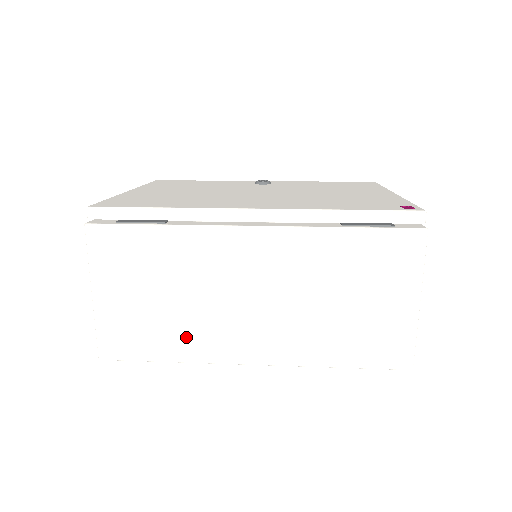
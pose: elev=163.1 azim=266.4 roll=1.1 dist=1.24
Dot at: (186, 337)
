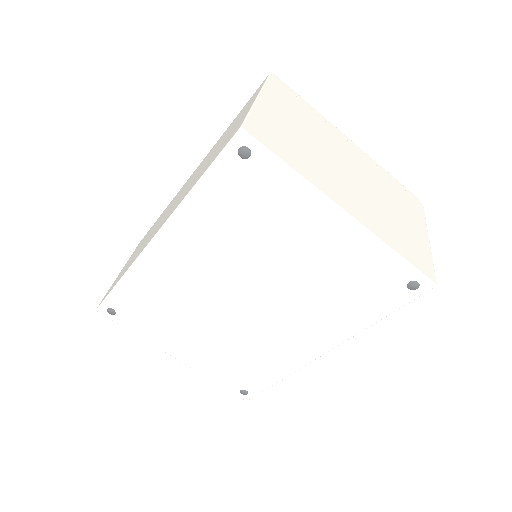
Dot at: occluded
